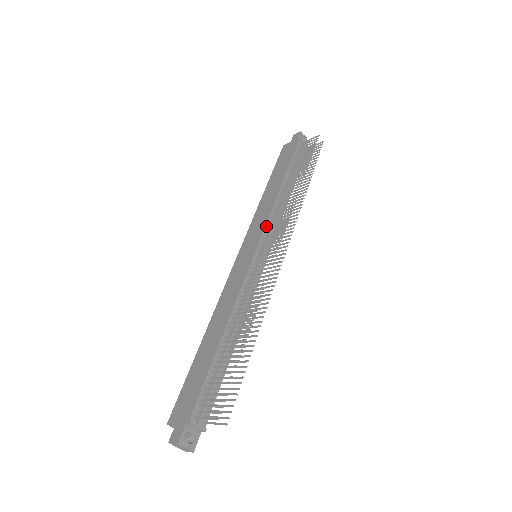
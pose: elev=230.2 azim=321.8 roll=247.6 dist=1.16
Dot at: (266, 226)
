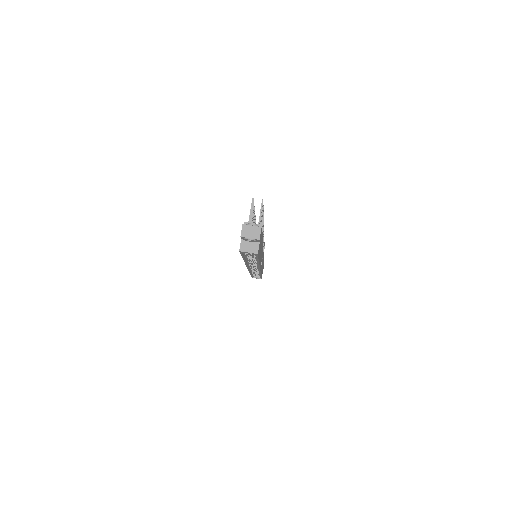
Dot at: occluded
